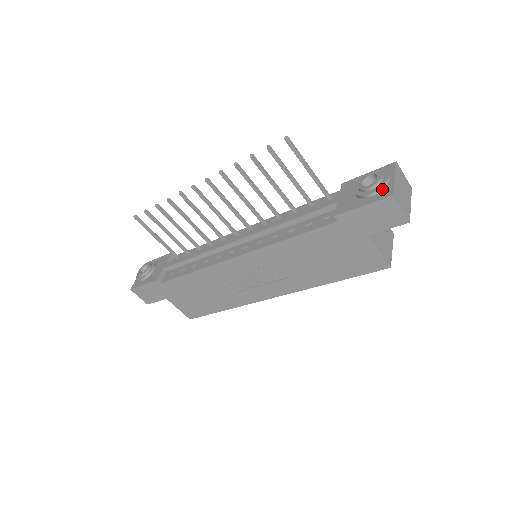
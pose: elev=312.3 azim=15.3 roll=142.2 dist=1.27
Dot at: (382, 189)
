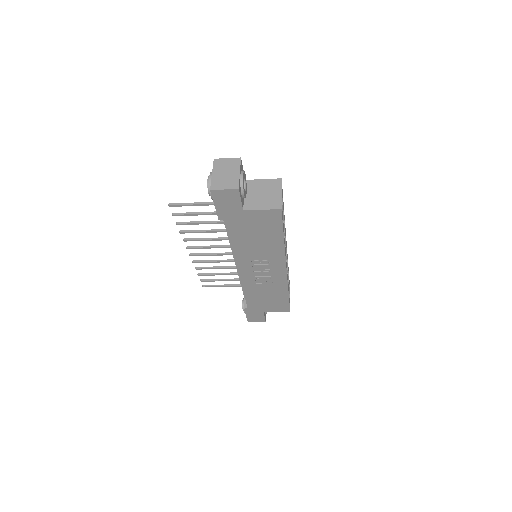
Dot at: occluded
